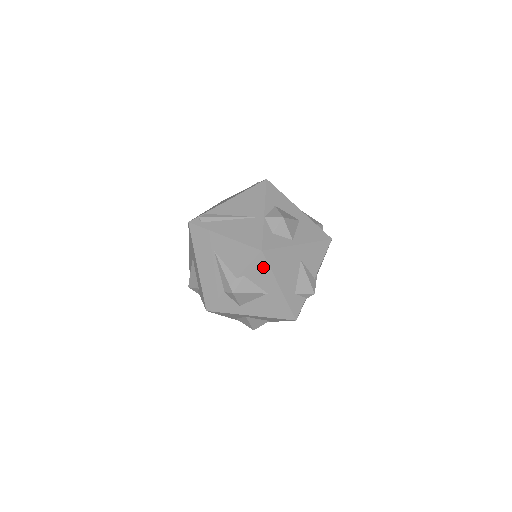
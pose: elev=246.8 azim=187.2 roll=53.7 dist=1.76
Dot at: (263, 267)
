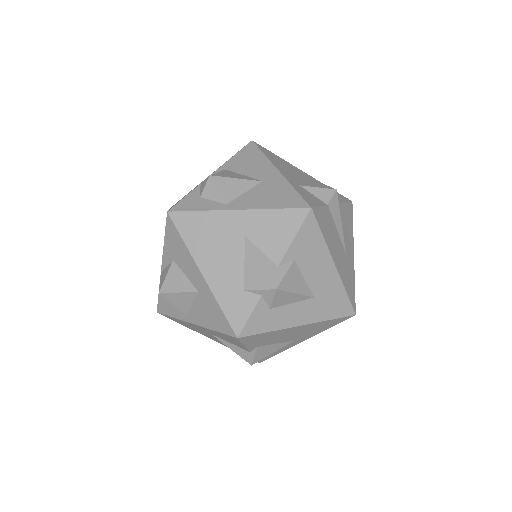
Dot at: occluded
